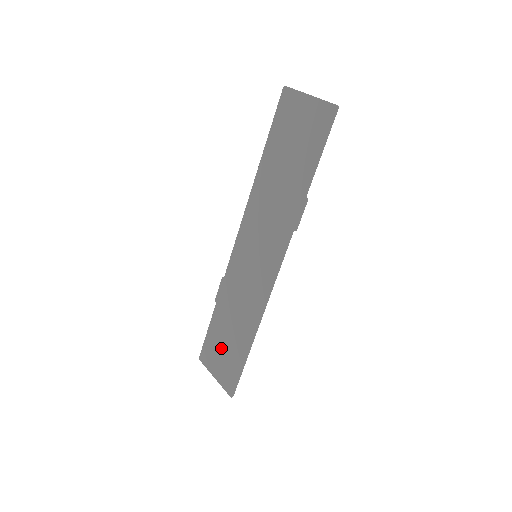
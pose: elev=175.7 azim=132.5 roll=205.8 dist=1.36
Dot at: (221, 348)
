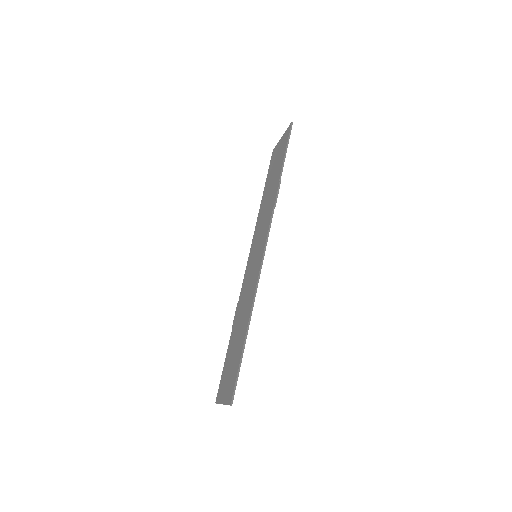
Dot at: (230, 364)
